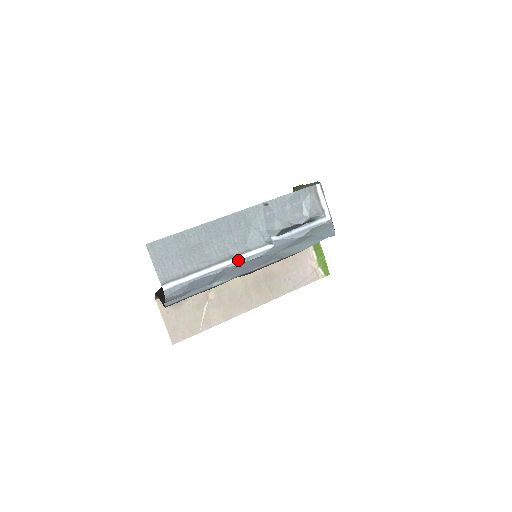
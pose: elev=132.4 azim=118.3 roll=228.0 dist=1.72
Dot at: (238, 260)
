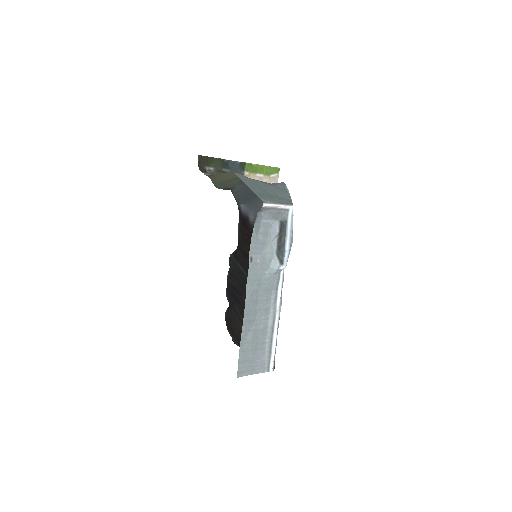
Dot at: (279, 303)
